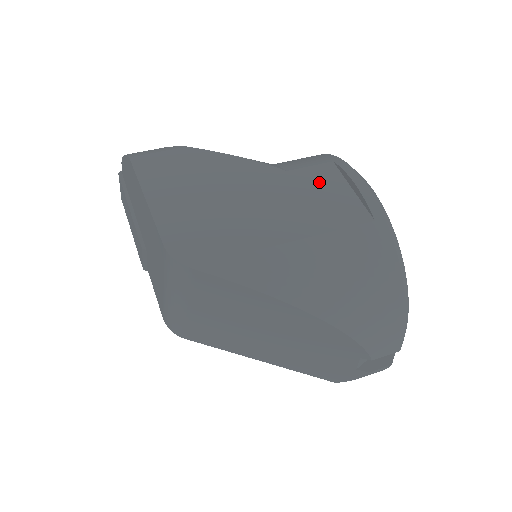
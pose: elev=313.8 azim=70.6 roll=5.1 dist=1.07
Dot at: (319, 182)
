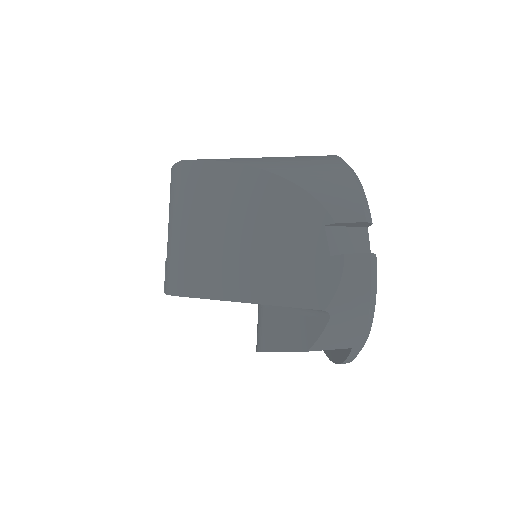
Dot at: occluded
